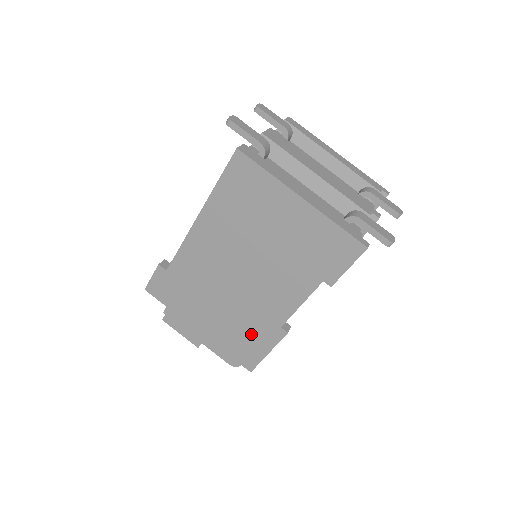
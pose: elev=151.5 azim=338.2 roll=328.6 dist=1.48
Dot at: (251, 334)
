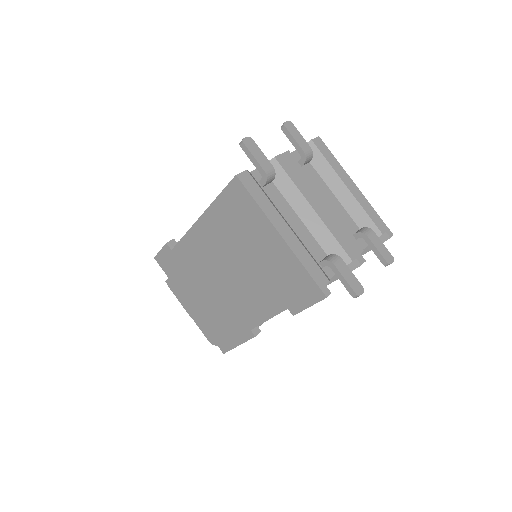
Dot at: (228, 325)
